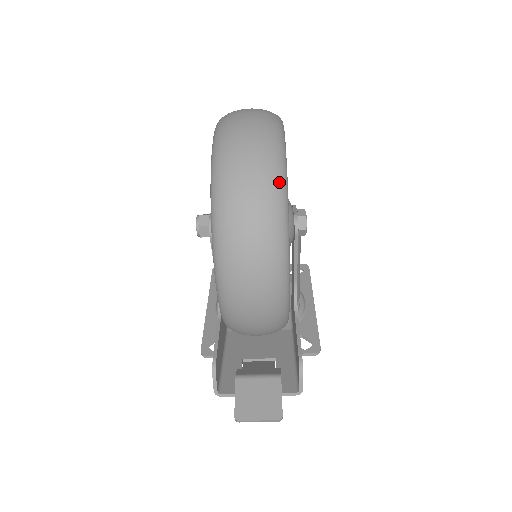
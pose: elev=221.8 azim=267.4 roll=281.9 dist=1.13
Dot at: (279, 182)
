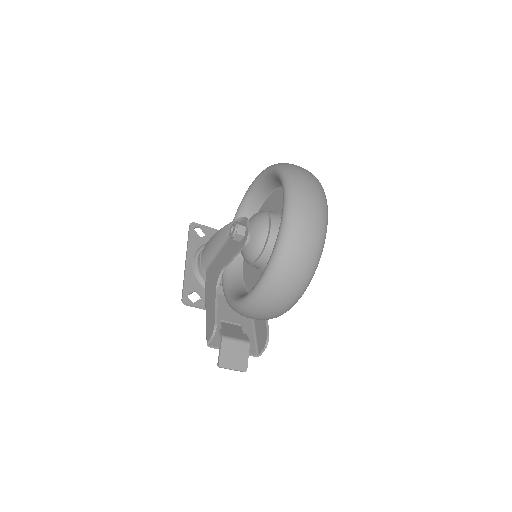
Dot at: (320, 251)
